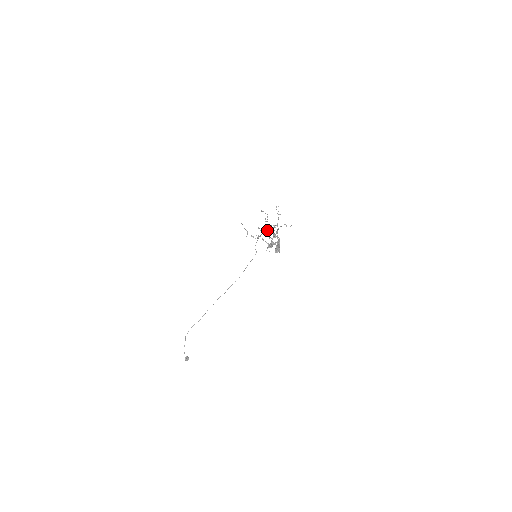
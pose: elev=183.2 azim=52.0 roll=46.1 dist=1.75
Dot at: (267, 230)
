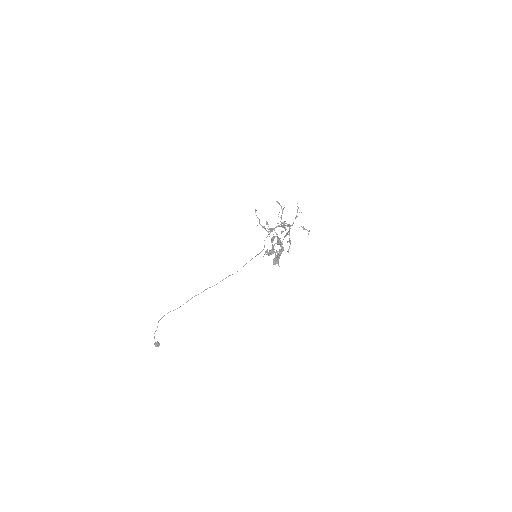
Dot at: (282, 226)
